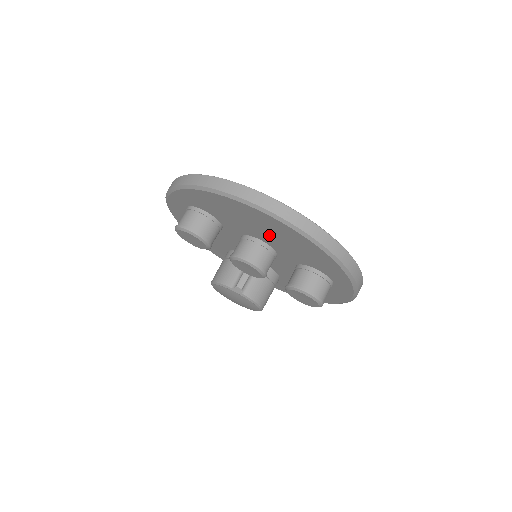
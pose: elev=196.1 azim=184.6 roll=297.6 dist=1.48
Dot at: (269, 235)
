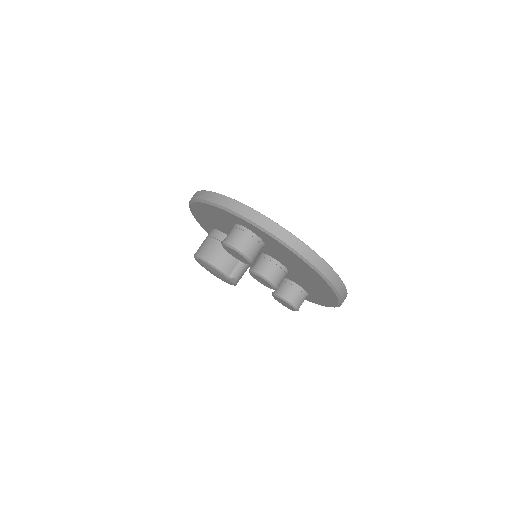
Dot at: (304, 278)
